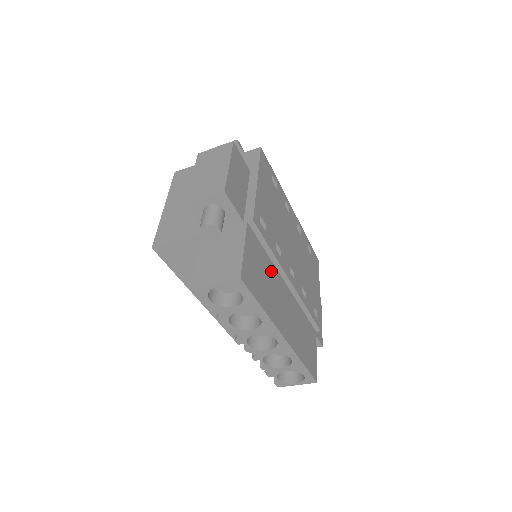
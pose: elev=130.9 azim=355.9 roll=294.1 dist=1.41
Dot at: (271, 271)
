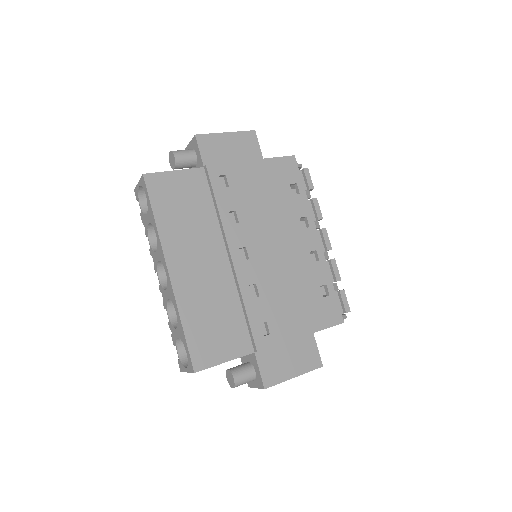
Dot at: (207, 222)
